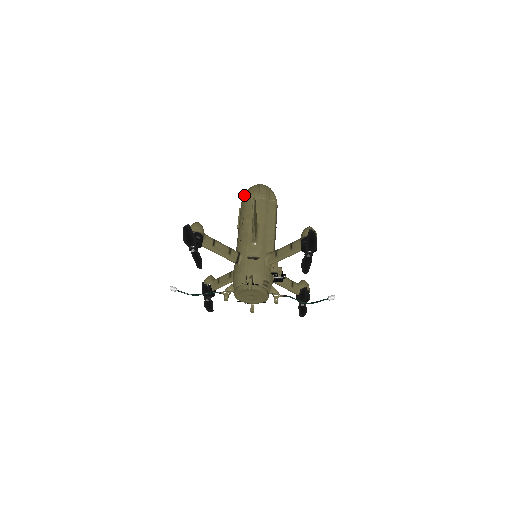
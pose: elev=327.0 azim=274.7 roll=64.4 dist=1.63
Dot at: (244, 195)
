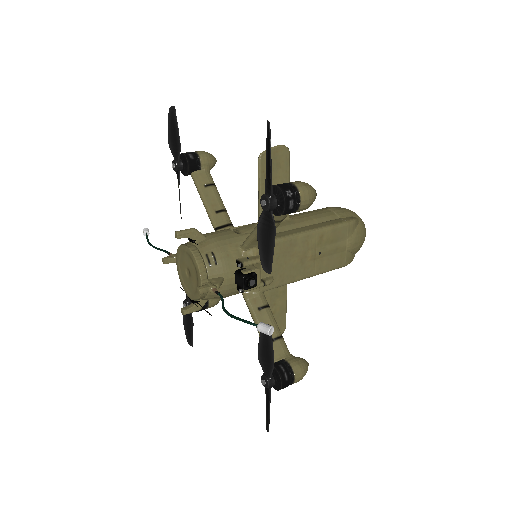
Dot at: occluded
